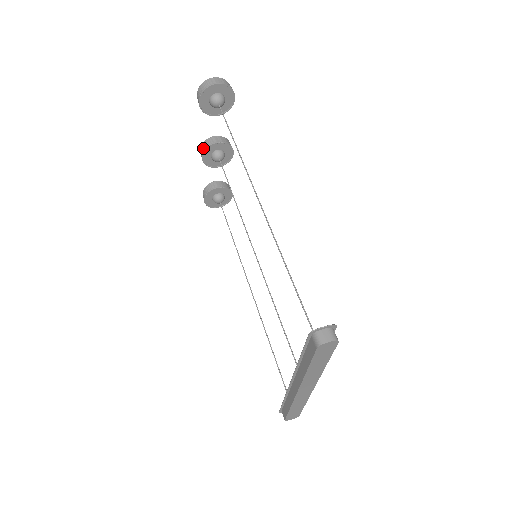
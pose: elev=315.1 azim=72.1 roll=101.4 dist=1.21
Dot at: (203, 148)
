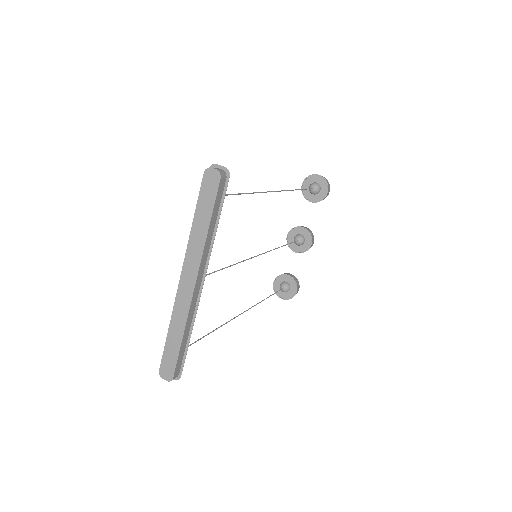
Dot at: (292, 229)
